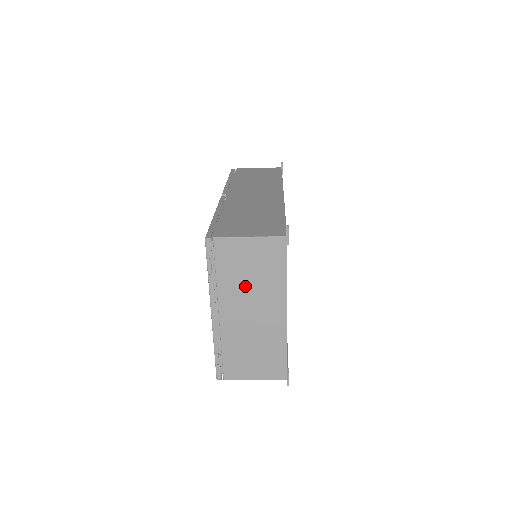
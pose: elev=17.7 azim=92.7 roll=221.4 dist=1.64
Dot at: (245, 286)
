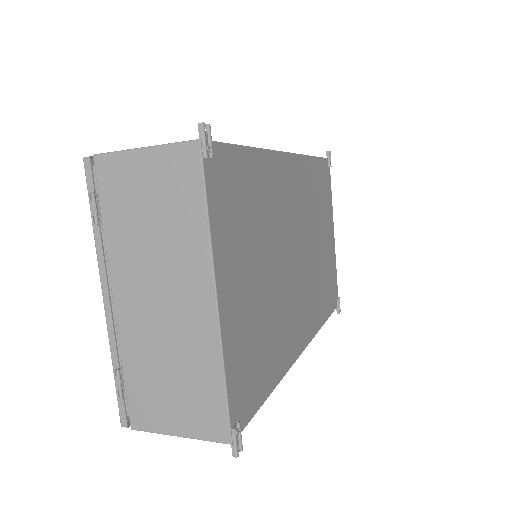
Dot at: (145, 243)
